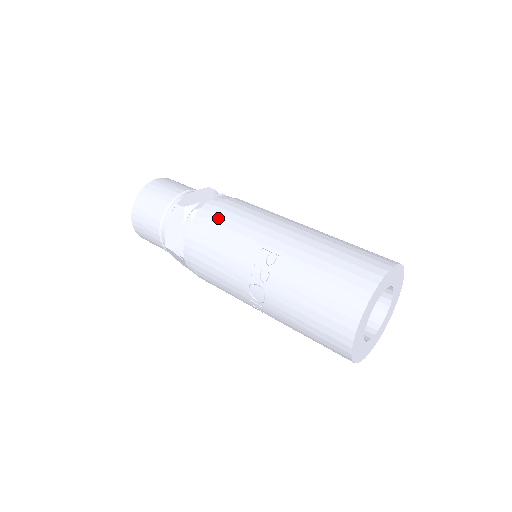
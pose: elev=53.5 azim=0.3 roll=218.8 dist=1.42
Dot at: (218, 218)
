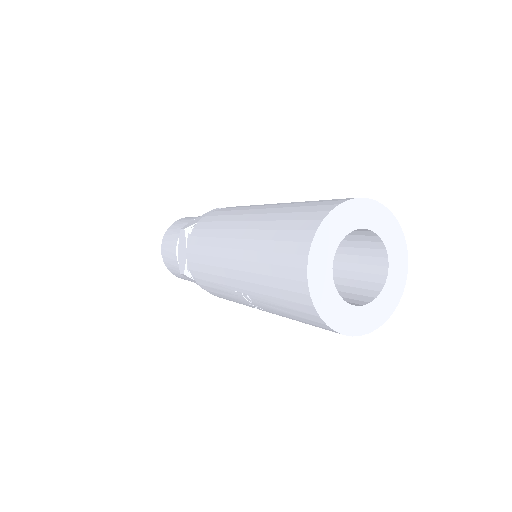
Dot at: (200, 275)
